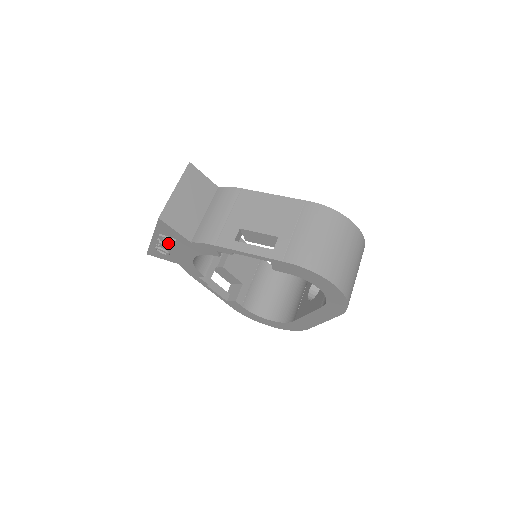
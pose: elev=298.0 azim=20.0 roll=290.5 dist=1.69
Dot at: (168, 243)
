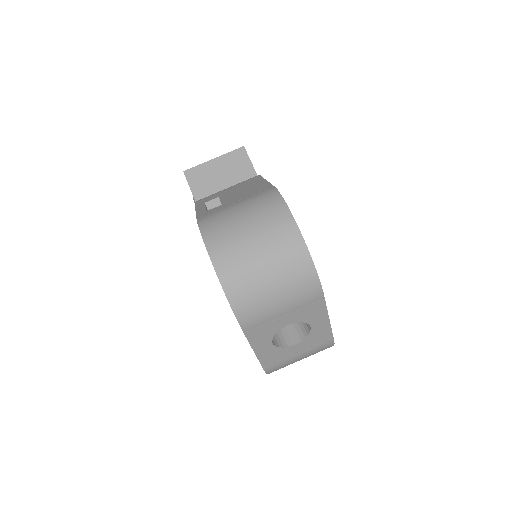
Dot at: occluded
